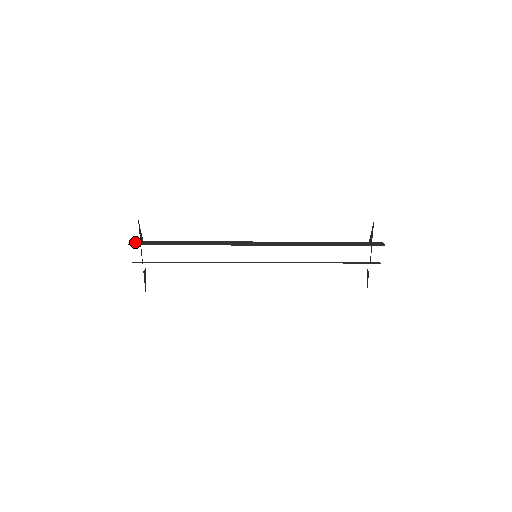
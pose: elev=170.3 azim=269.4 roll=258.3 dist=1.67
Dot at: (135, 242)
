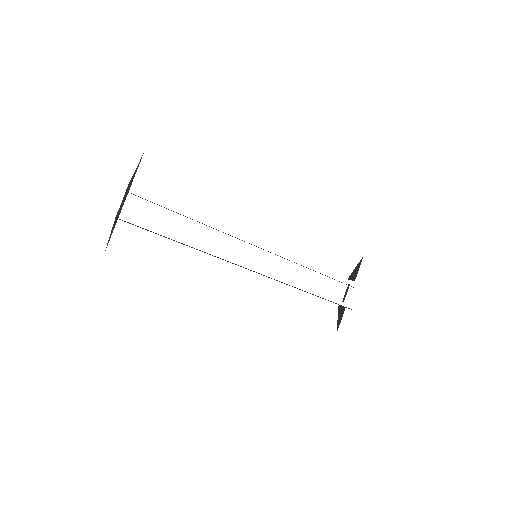
Dot at: occluded
